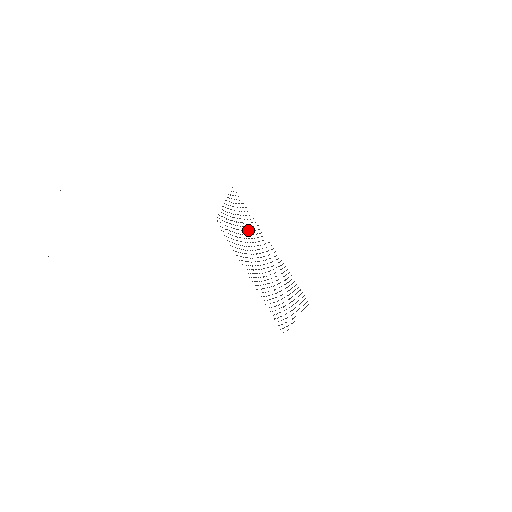
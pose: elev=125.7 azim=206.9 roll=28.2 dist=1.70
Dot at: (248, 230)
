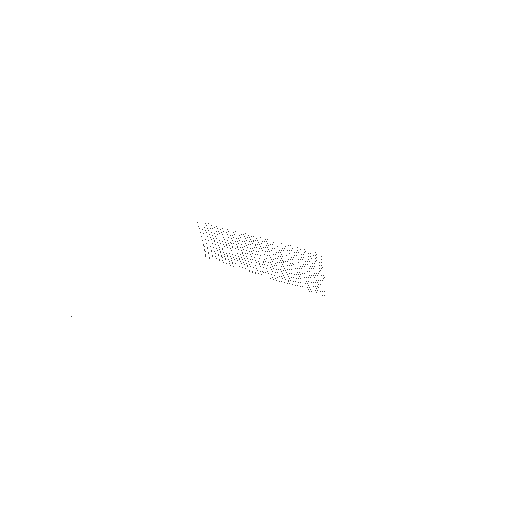
Dot at: occluded
